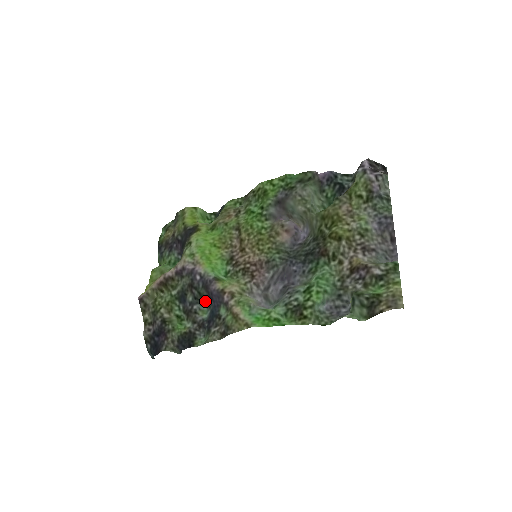
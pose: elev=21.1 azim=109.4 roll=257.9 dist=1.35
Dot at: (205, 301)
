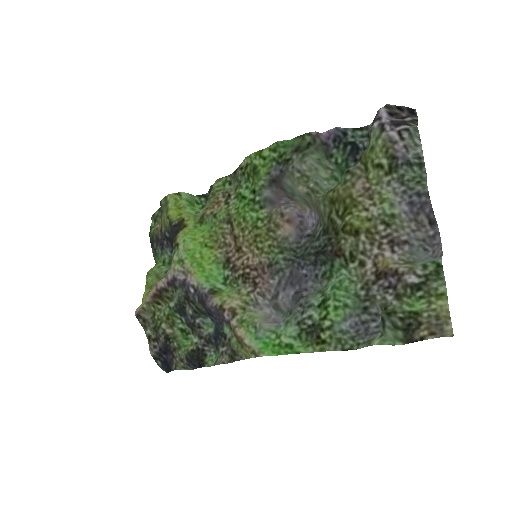
Dot at: occluded
